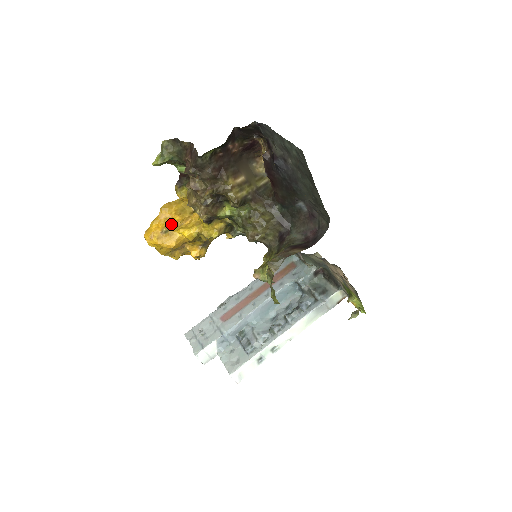
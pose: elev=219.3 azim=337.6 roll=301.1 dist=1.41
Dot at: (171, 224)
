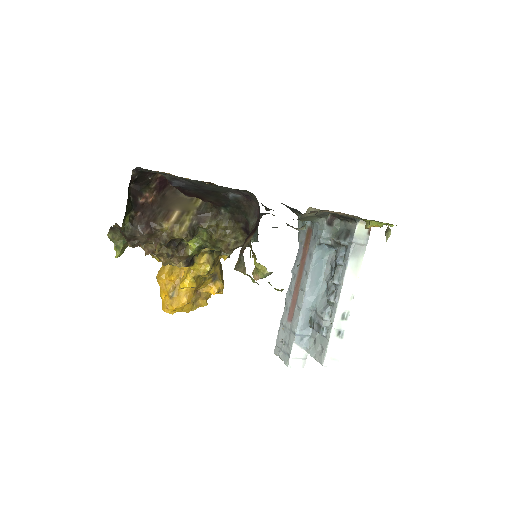
Dot at: (172, 286)
